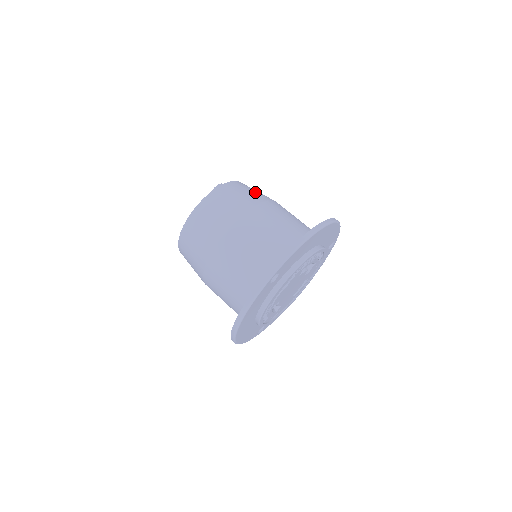
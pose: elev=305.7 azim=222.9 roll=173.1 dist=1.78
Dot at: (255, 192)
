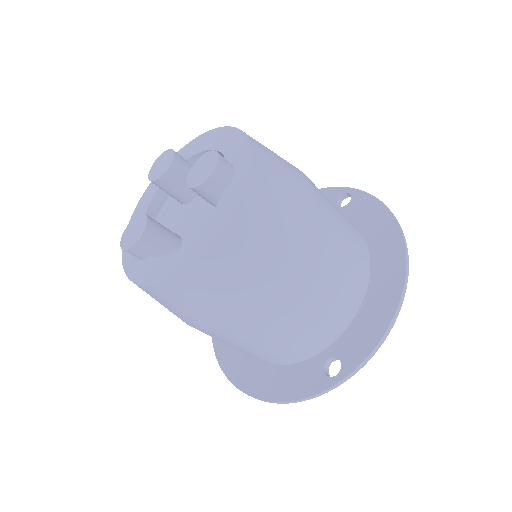
Dot at: (291, 188)
